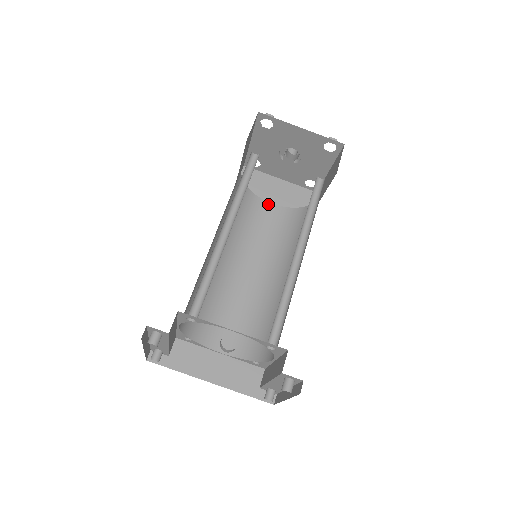
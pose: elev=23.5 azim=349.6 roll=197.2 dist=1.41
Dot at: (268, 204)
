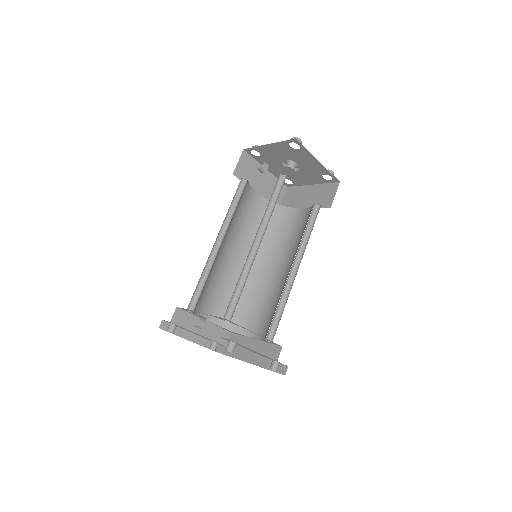
Dot at: (299, 210)
